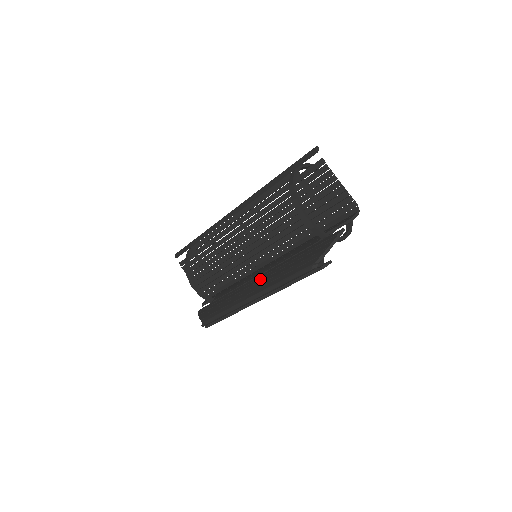
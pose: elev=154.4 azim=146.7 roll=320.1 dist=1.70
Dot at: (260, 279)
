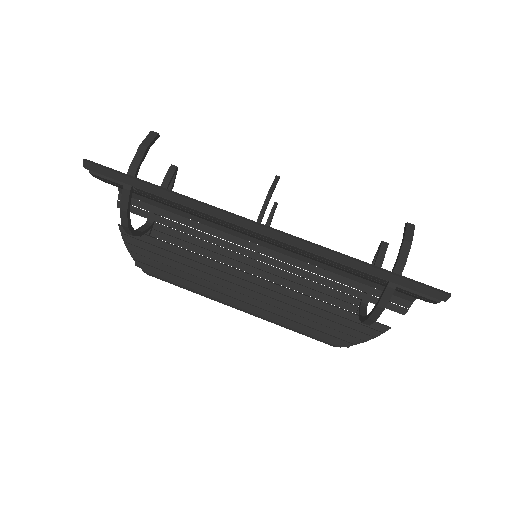
Dot at: (255, 289)
